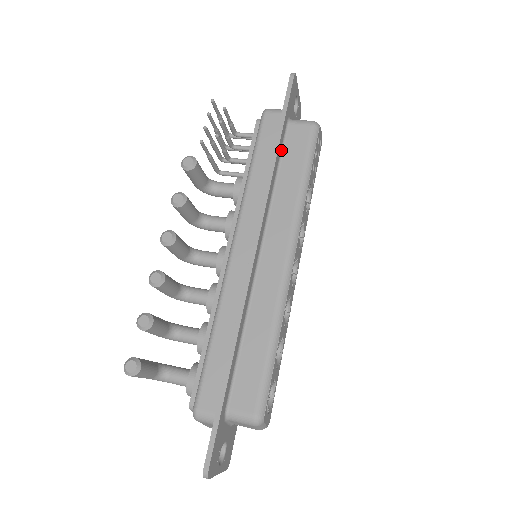
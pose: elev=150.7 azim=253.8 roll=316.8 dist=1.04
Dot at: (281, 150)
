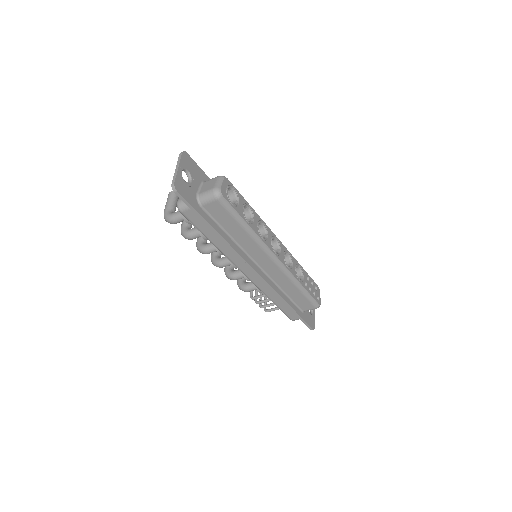
Dot at: occluded
